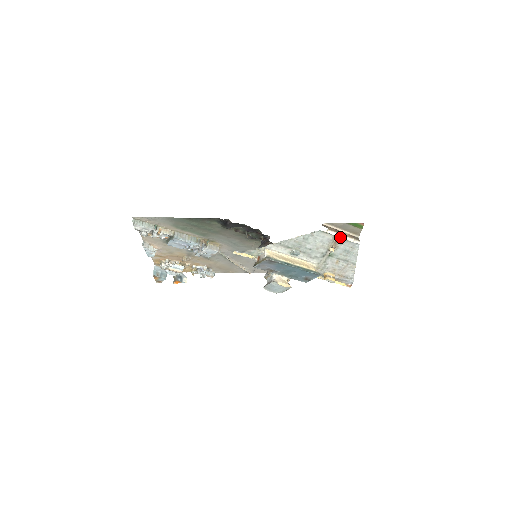
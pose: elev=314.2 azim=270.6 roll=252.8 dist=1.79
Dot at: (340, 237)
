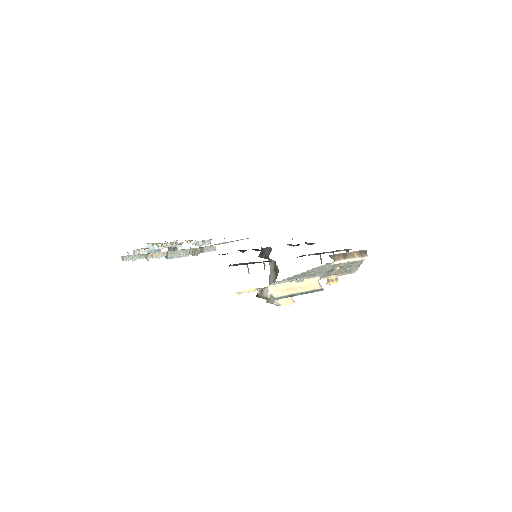
Dot at: (347, 260)
